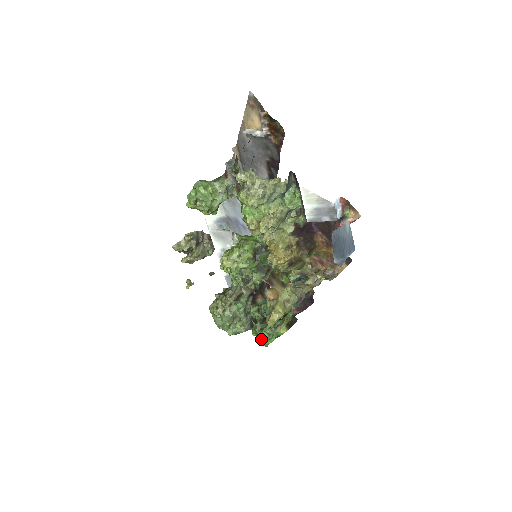
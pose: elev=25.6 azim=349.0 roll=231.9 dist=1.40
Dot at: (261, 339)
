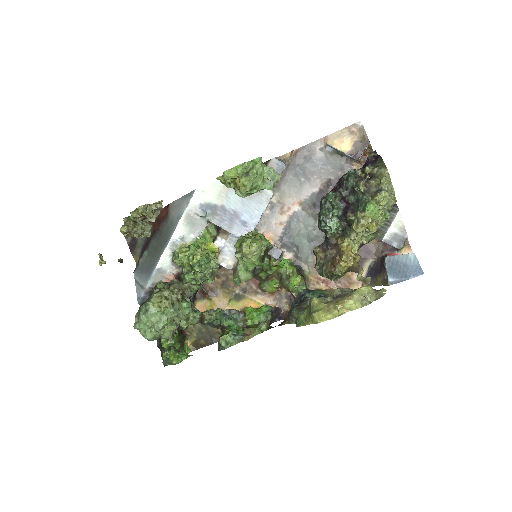
Dot at: (170, 354)
